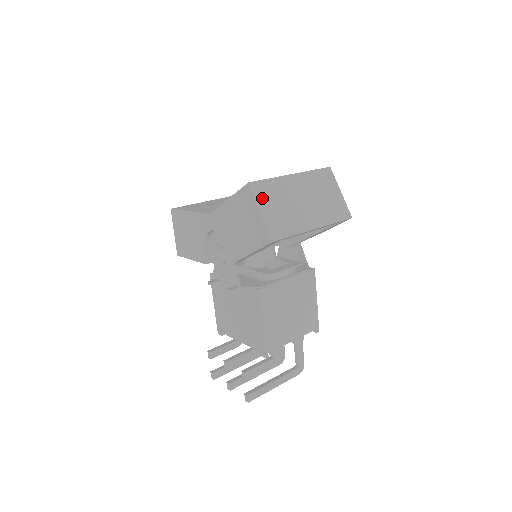
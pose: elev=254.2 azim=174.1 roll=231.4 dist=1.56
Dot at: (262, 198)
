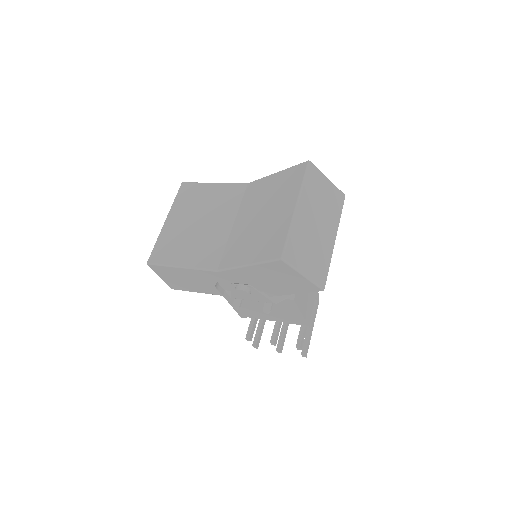
Dot at: (297, 261)
